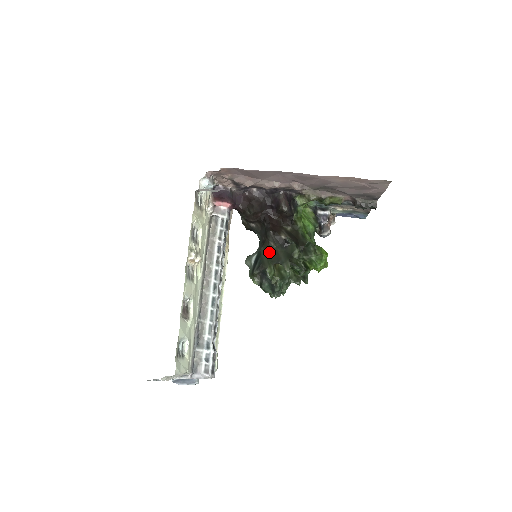
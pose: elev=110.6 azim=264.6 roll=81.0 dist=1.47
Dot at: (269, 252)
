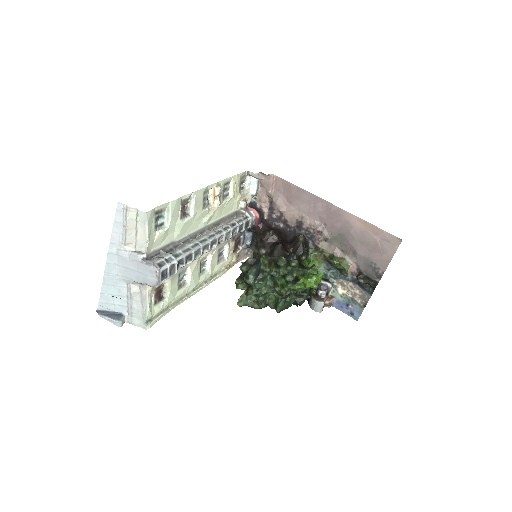
Dot at: occluded
